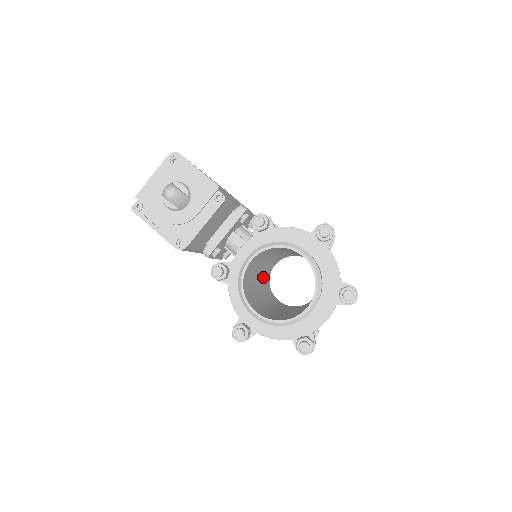
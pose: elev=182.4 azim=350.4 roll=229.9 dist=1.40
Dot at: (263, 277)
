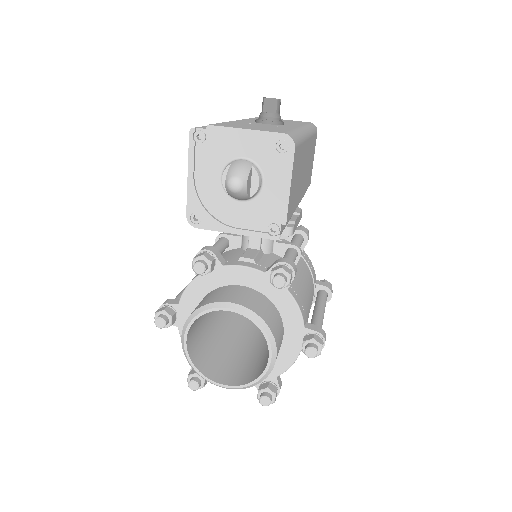
Dot at: occluded
